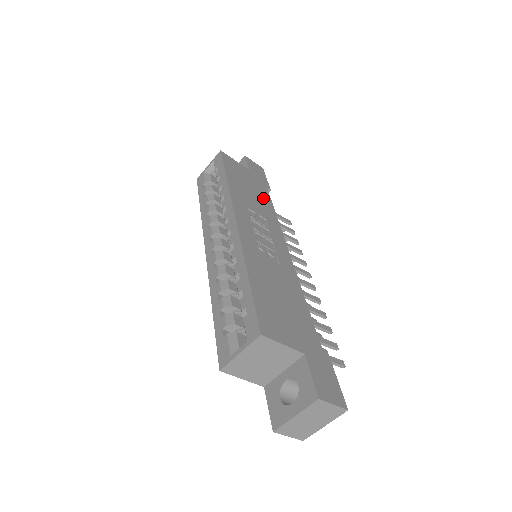
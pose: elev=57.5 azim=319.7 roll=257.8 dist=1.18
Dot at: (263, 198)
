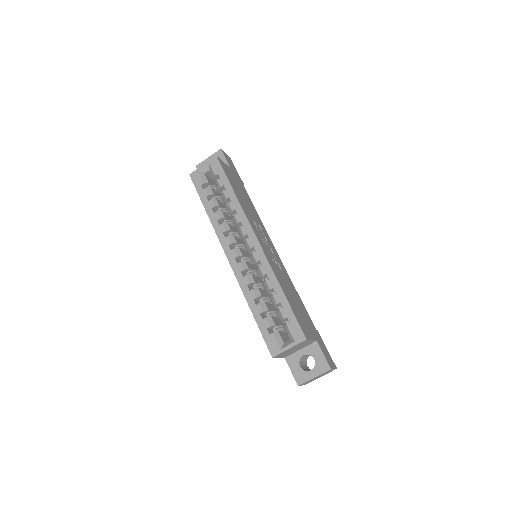
Dot at: (248, 199)
